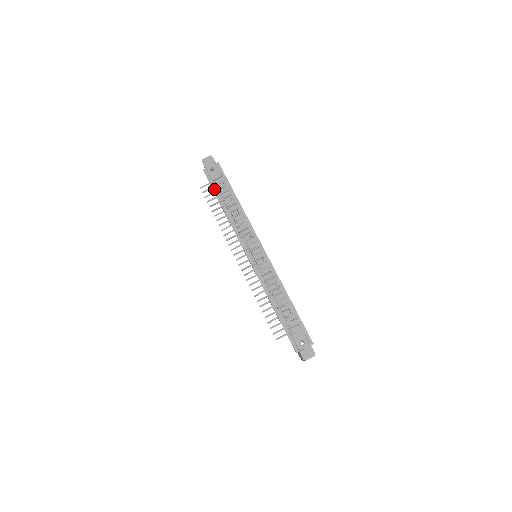
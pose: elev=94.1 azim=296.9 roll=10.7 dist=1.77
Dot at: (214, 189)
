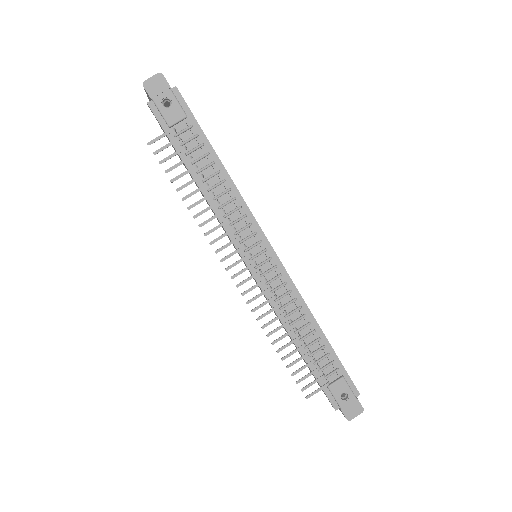
Dot at: (174, 144)
